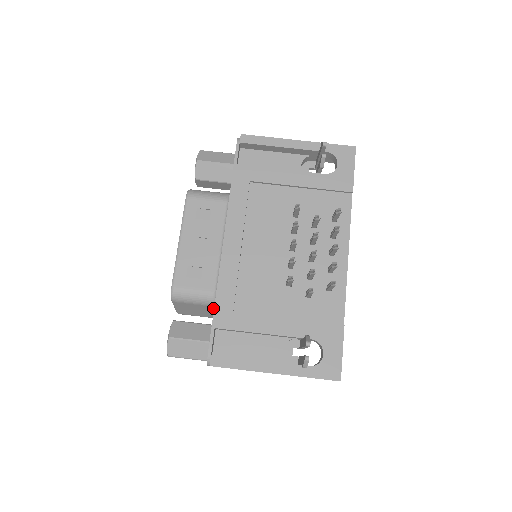
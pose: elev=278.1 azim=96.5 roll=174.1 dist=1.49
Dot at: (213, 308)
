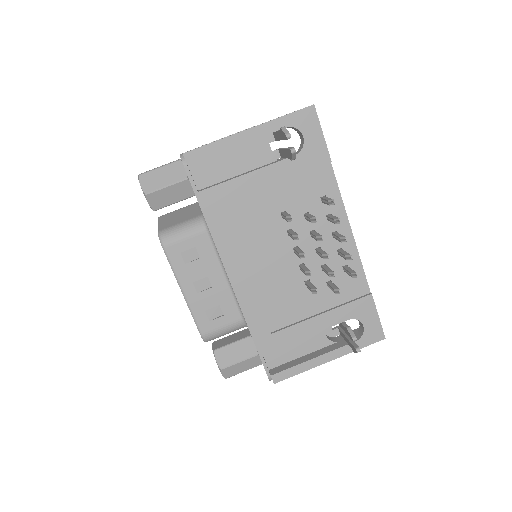
Dot at: occluded
